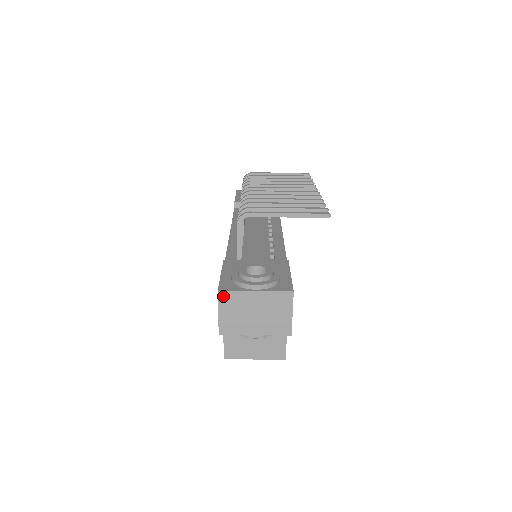
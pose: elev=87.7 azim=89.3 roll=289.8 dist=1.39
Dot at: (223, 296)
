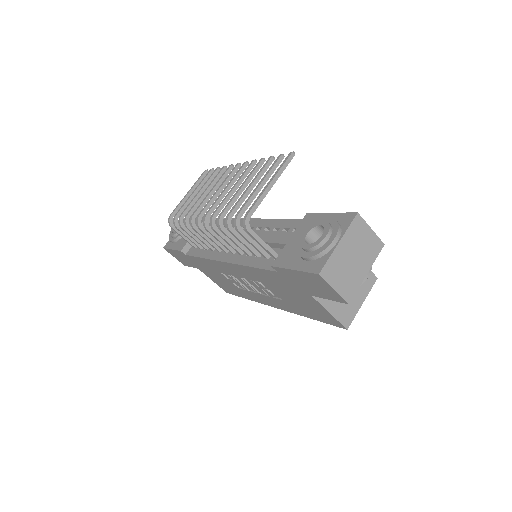
Dot at: (325, 274)
